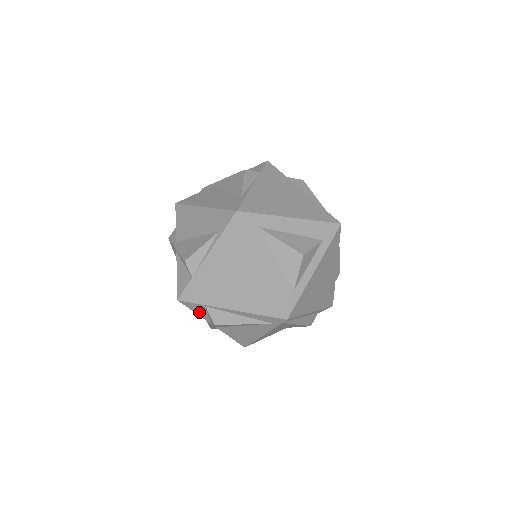
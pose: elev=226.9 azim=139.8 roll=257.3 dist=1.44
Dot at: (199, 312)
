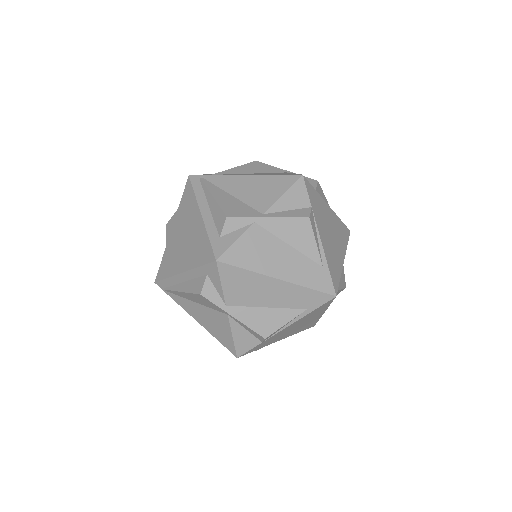
Dot at: occluded
